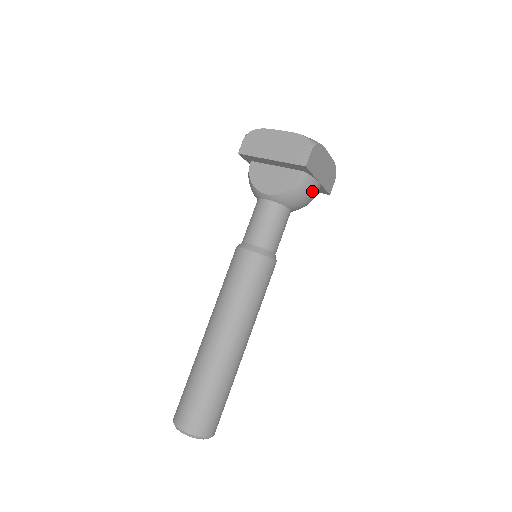
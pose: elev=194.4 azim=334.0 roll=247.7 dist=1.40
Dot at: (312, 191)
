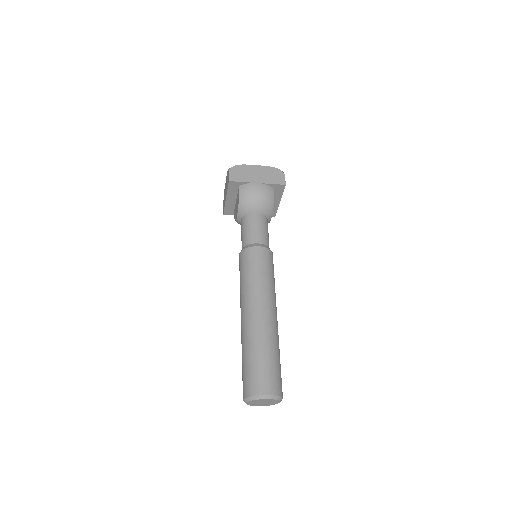
Dot at: (256, 191)
